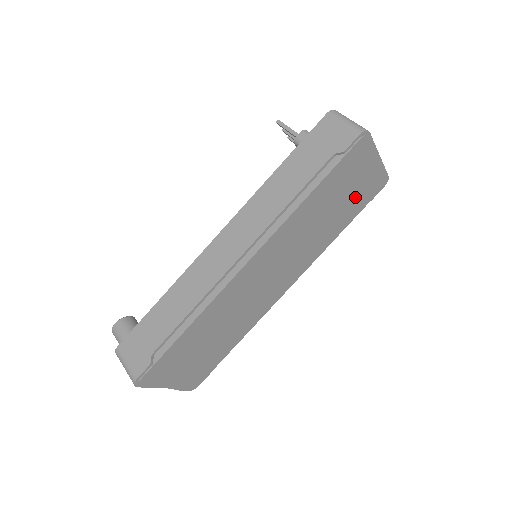
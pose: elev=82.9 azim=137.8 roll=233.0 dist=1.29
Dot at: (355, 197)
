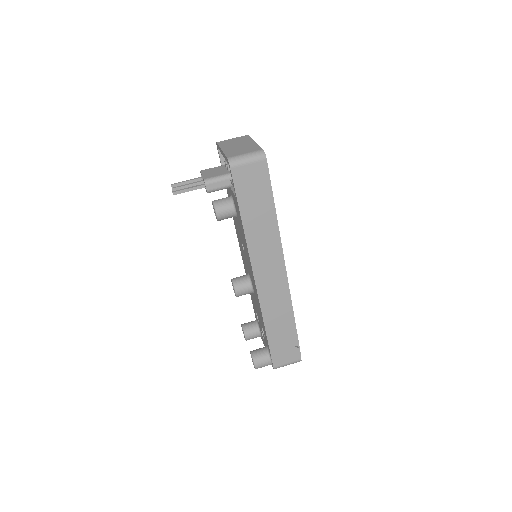
Dot at: occluded
